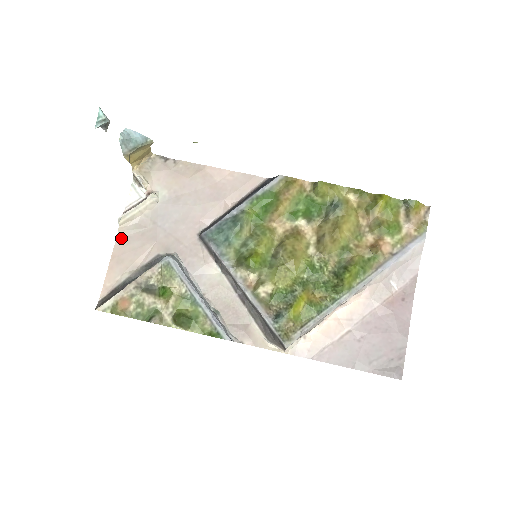
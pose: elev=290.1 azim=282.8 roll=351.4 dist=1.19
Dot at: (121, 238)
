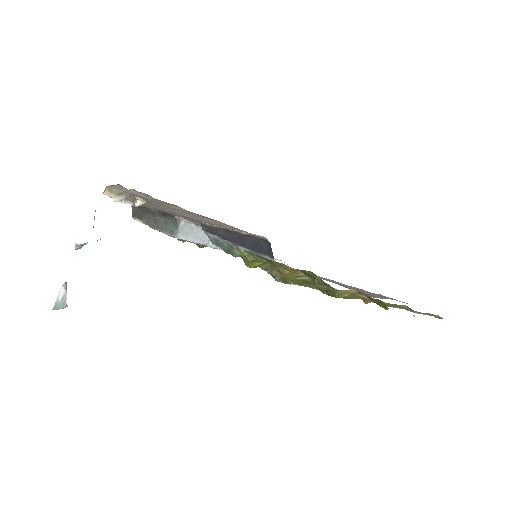
Dot at: occluded
